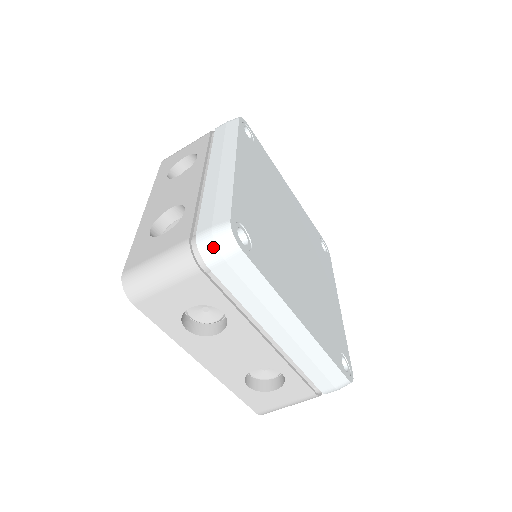
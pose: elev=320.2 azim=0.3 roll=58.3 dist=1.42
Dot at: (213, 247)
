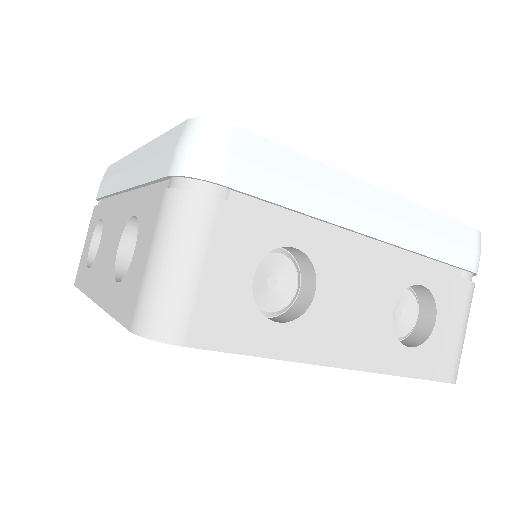
Dot at: (200, 153)
